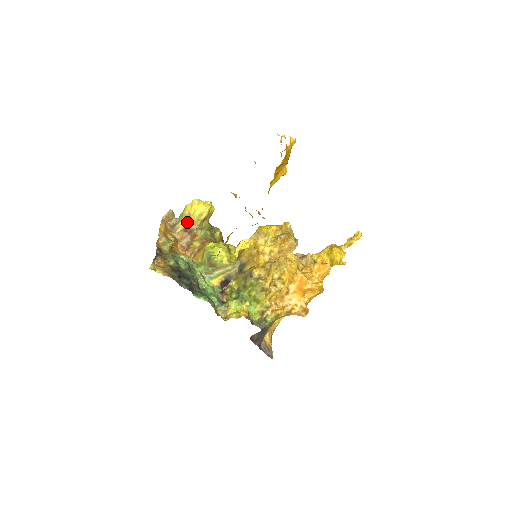
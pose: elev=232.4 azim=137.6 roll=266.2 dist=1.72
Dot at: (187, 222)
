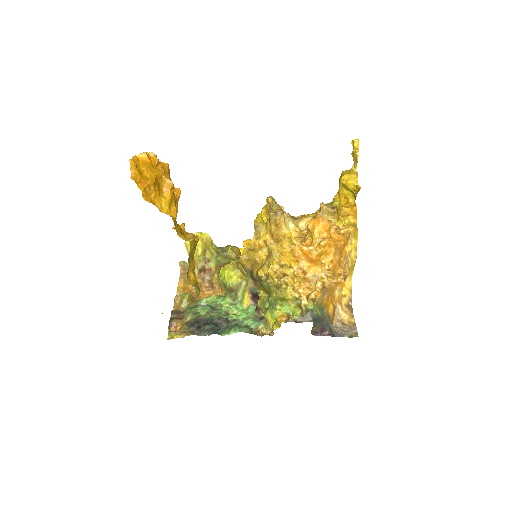
Dot at: (196, 264)
